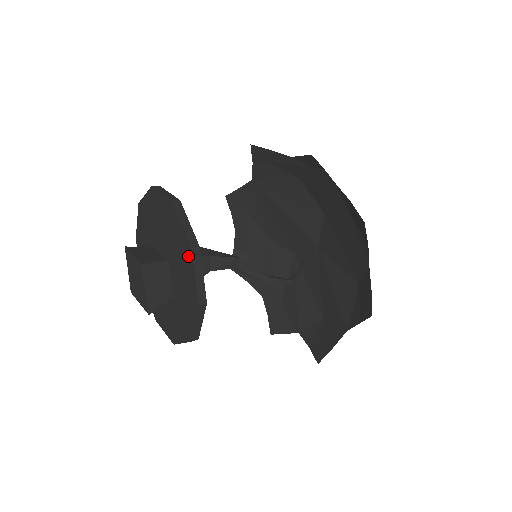
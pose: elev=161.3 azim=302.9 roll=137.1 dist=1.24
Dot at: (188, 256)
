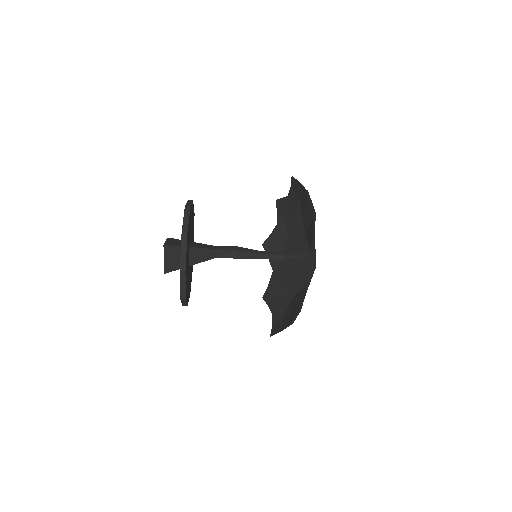
Dot at: occluded
